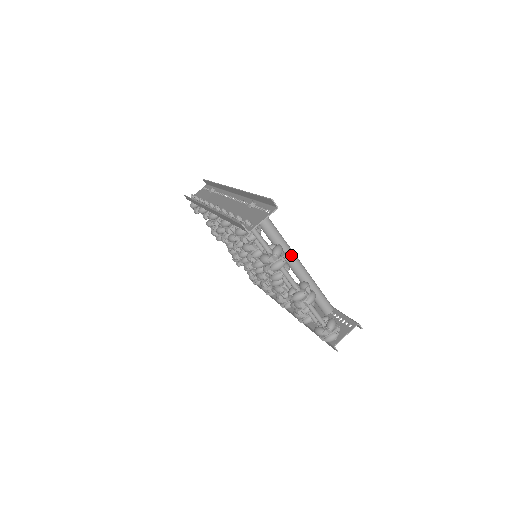
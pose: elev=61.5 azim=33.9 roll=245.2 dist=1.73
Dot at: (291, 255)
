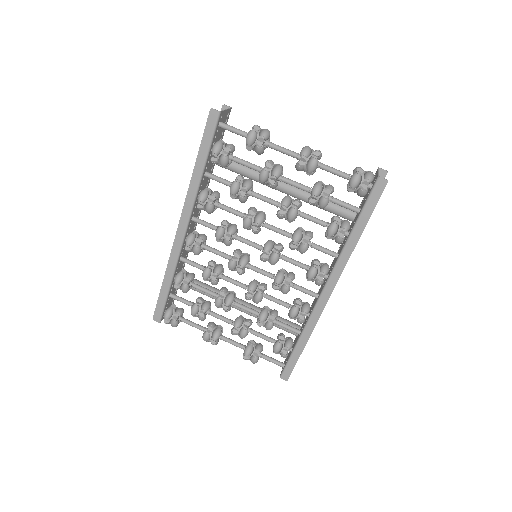
Dot at: occluded
